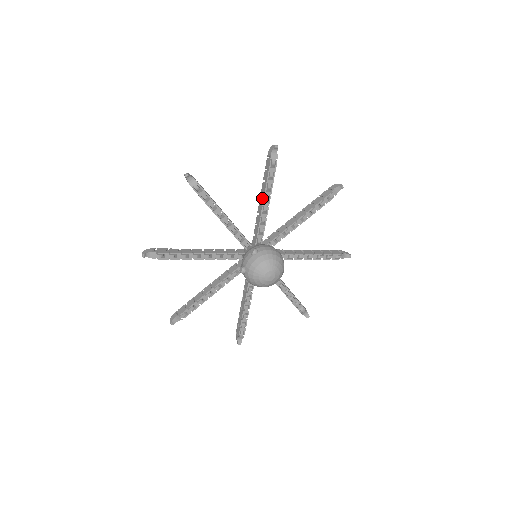
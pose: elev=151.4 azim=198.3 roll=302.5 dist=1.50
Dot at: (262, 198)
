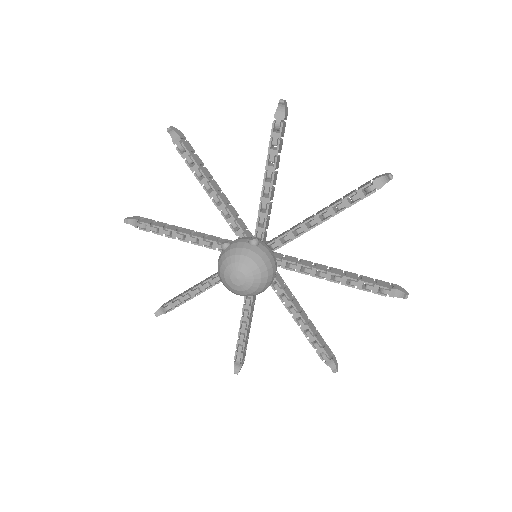
Dot at: (322, 210)
